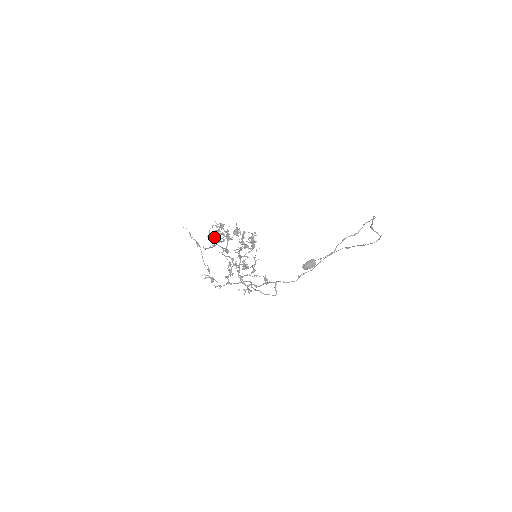
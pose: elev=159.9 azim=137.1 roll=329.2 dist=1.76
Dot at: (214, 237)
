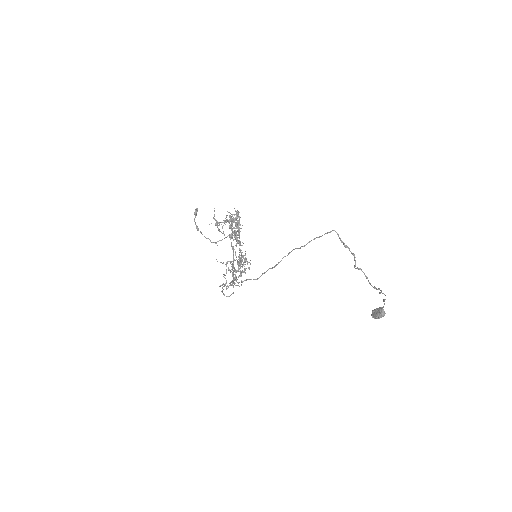
Dot at: occluded
